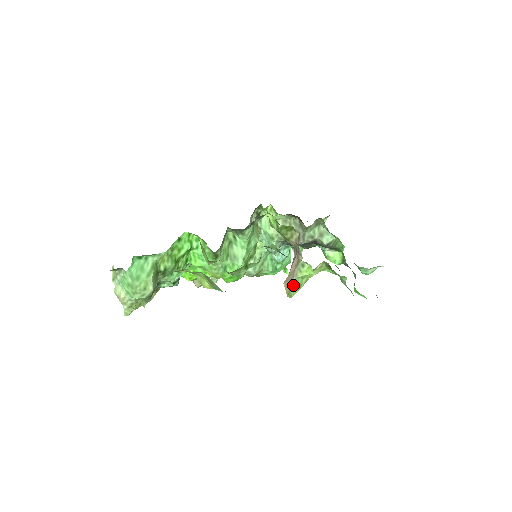
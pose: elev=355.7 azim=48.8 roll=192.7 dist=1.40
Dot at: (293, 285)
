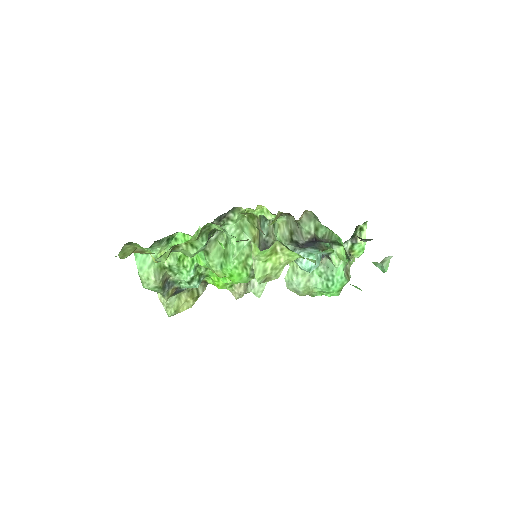
Dot at: (253, 268)
